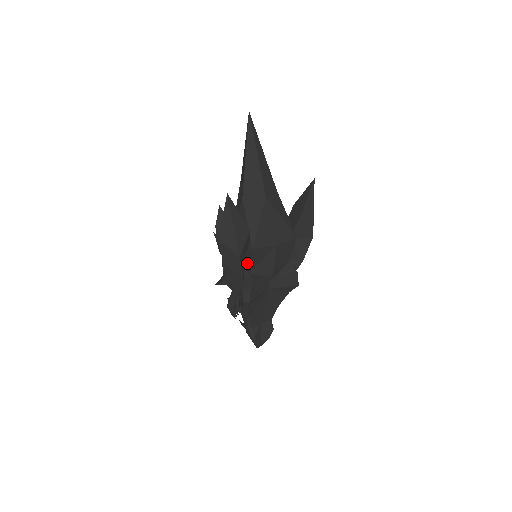
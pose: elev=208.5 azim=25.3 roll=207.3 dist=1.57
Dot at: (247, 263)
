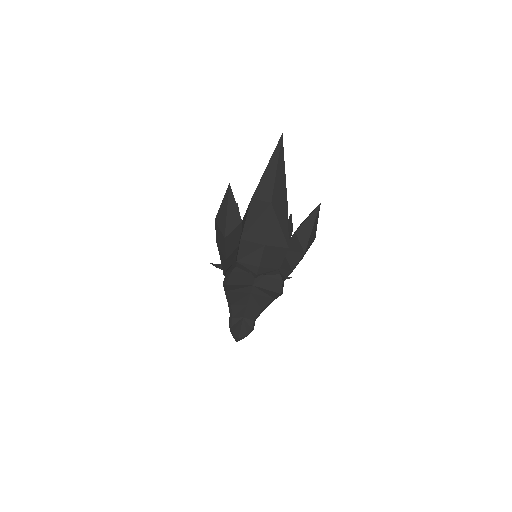
Dot at: (237, 252)
